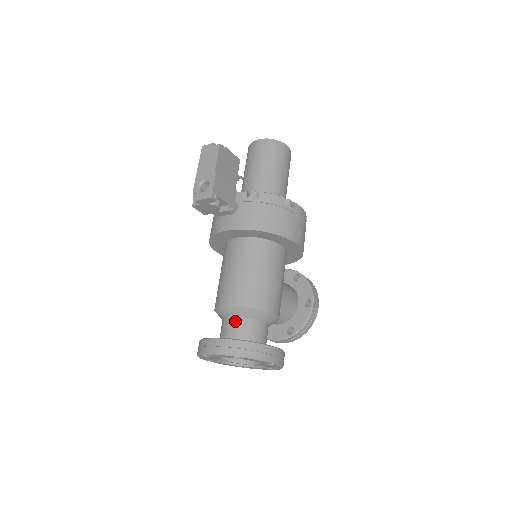
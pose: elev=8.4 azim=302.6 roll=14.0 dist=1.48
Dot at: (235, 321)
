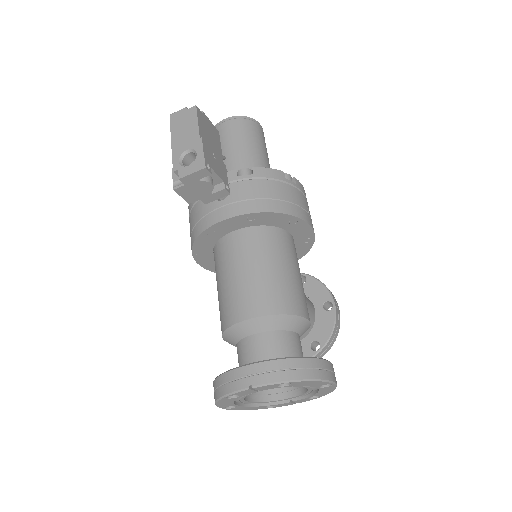
Dot at: (261, 338)
